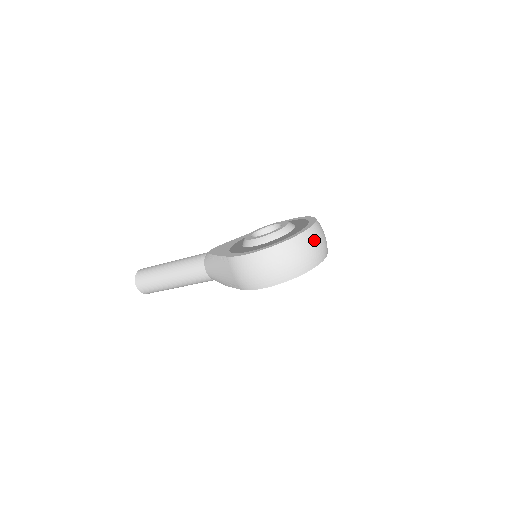
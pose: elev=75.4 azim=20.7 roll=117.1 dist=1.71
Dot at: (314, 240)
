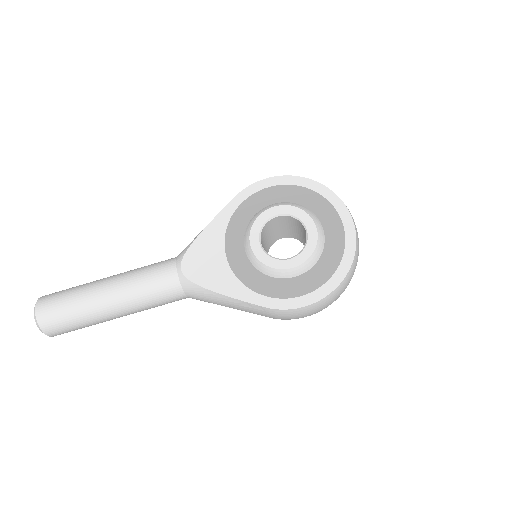
Dot at: (358, 241)
